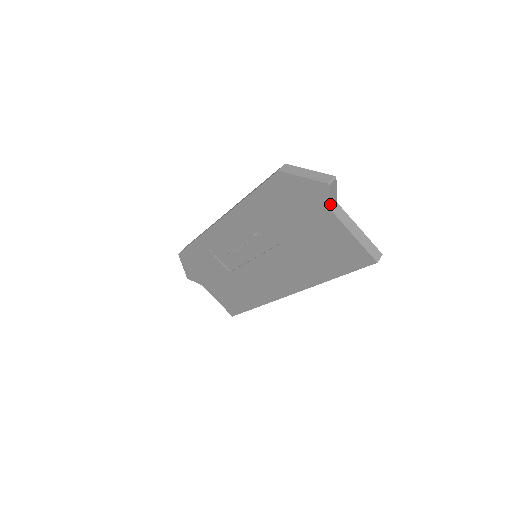
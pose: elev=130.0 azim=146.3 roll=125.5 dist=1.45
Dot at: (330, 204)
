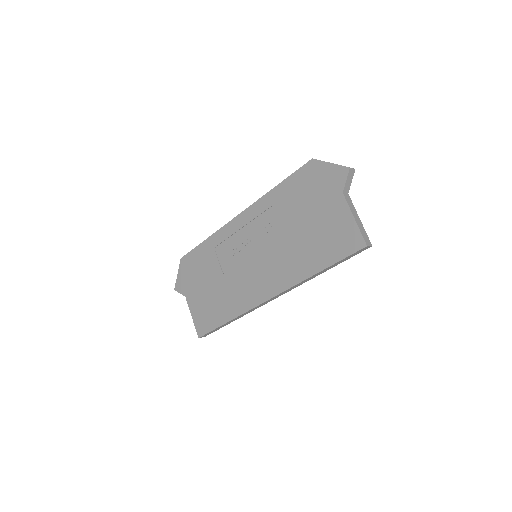
Dot at: (344, 187)
